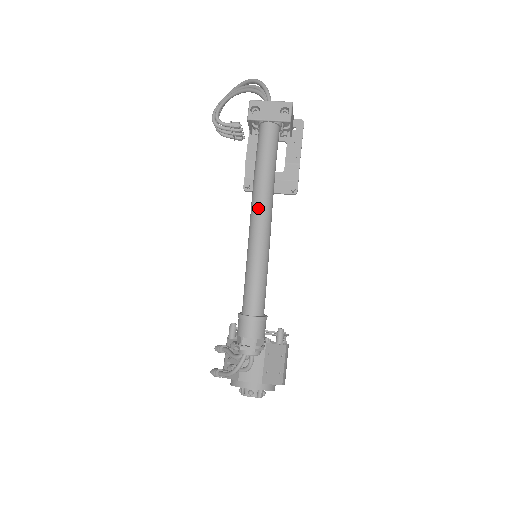
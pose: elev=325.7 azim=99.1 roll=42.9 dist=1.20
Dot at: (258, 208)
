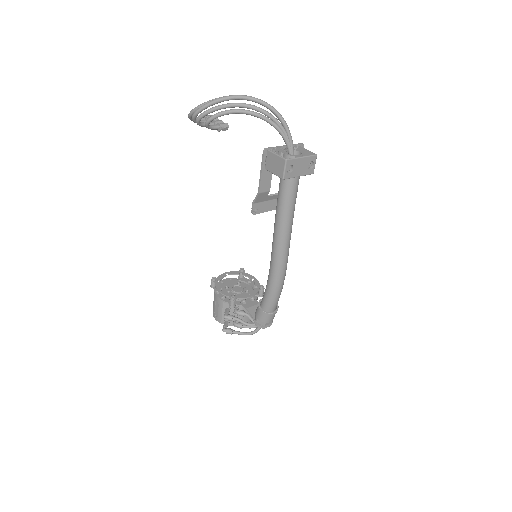
Dot at: (285, 249)
